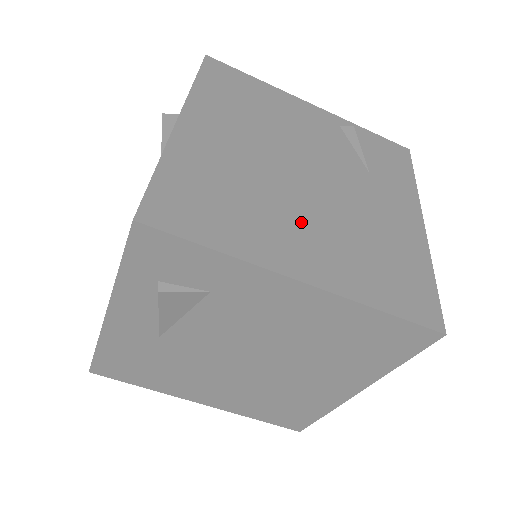
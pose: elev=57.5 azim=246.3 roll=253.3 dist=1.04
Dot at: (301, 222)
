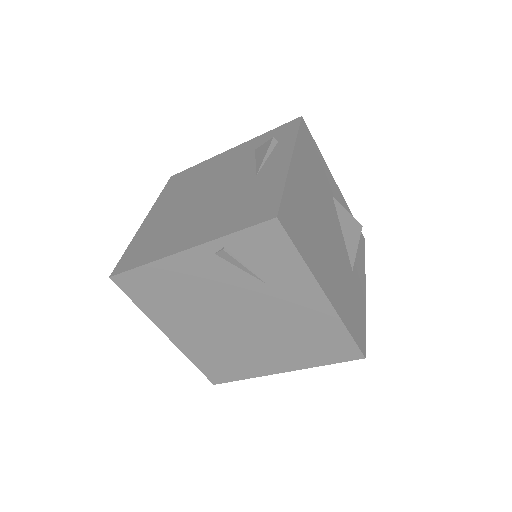
Dot at: (260, 349)
